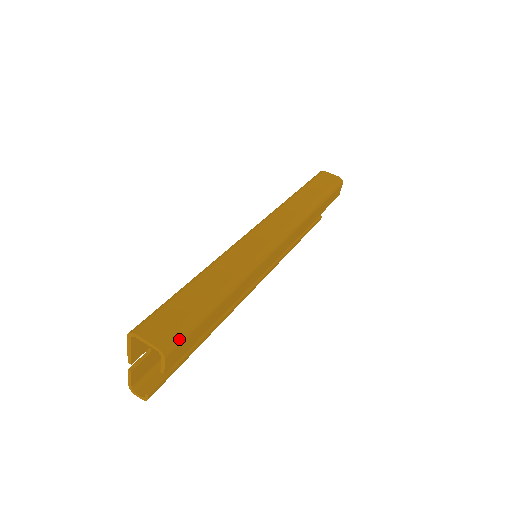
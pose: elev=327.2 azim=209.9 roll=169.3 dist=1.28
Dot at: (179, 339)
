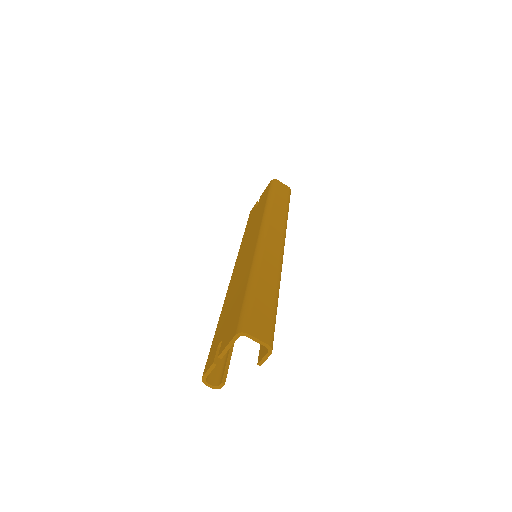
Dot at: occluded
